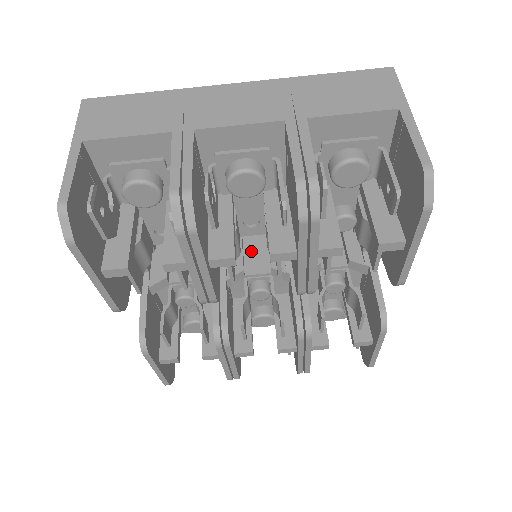
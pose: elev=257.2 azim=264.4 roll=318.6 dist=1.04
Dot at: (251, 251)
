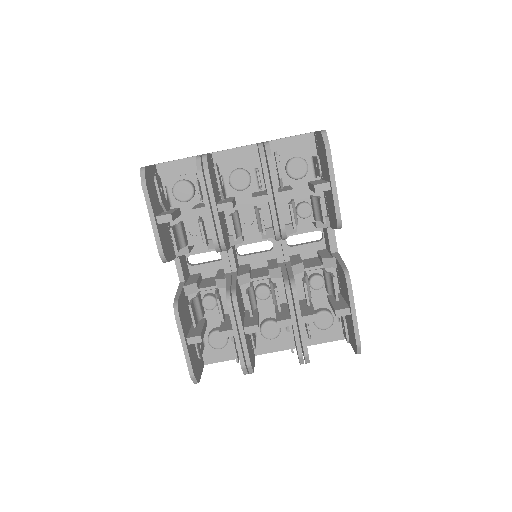
Dot at: (256, 272)
